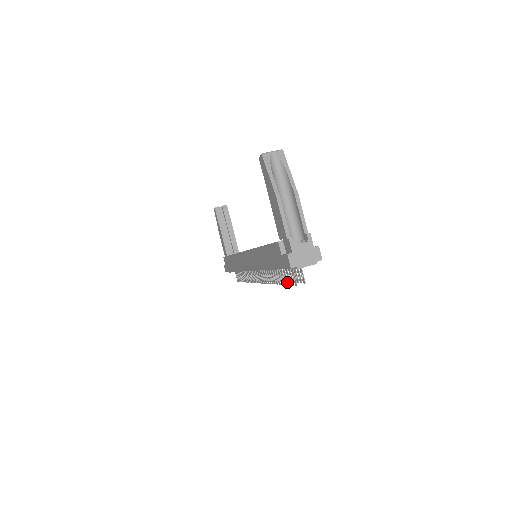
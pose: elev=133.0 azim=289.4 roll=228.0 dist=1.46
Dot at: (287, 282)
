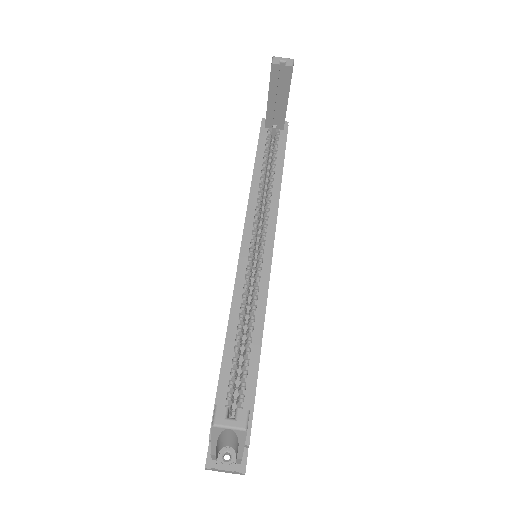
Dot at: occluded
